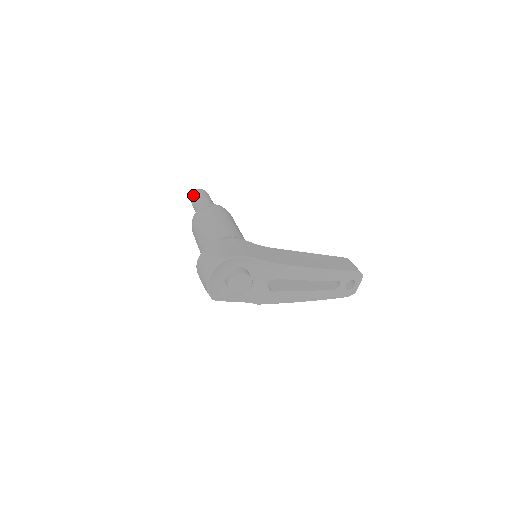
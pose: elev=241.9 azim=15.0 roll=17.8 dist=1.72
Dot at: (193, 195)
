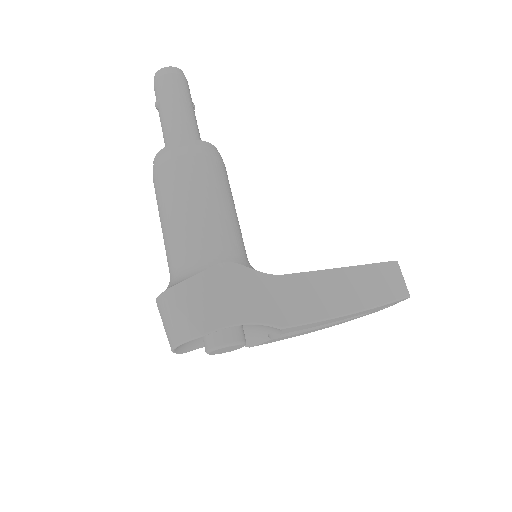
Dot at: (158, 83)
